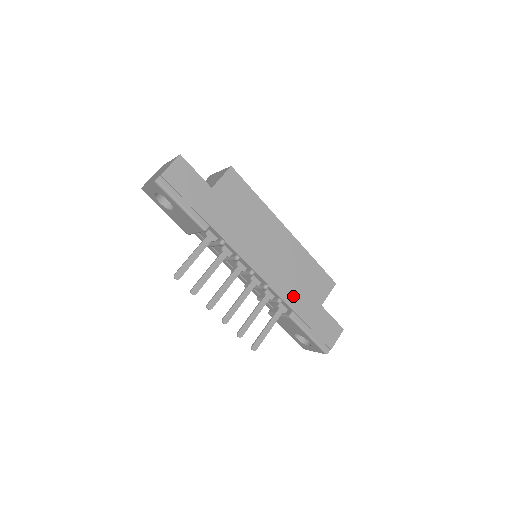
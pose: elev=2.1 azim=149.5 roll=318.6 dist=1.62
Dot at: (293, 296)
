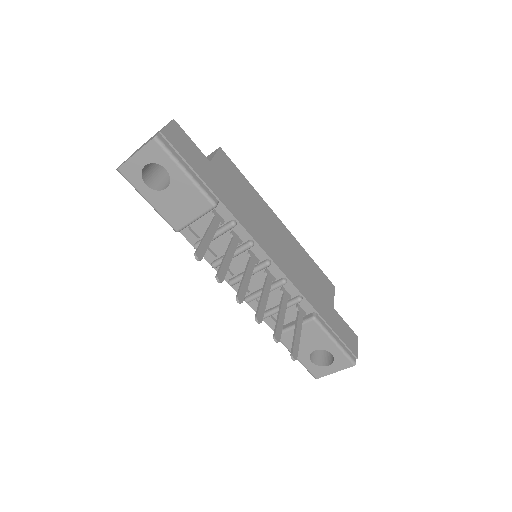
Dot at: (310, 294)
